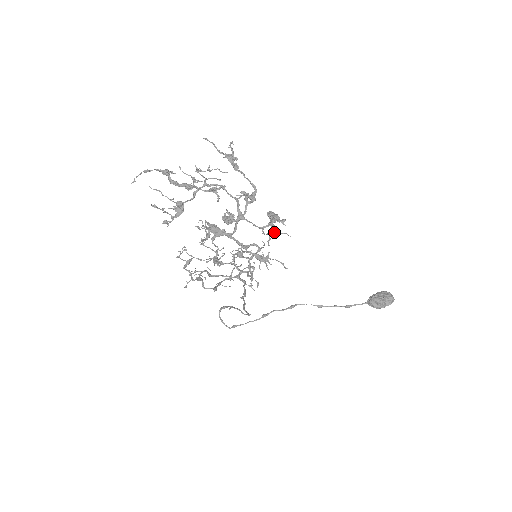
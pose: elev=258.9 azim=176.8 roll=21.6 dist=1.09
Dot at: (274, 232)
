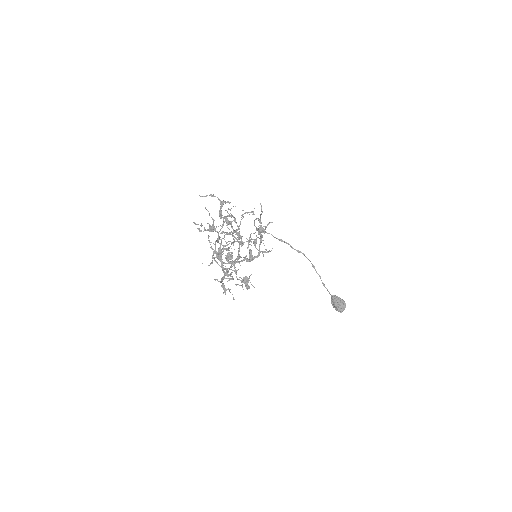
Dot at: (241, 285)
